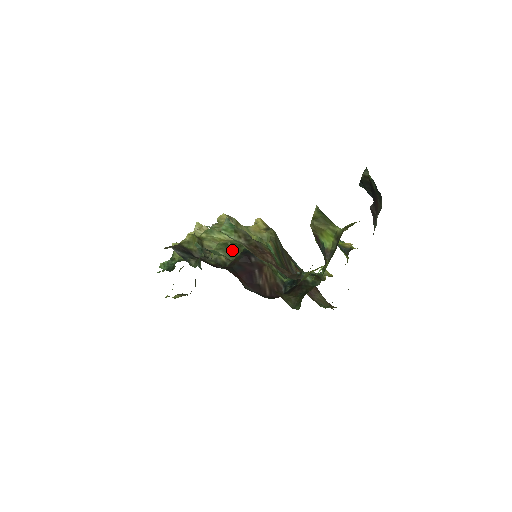
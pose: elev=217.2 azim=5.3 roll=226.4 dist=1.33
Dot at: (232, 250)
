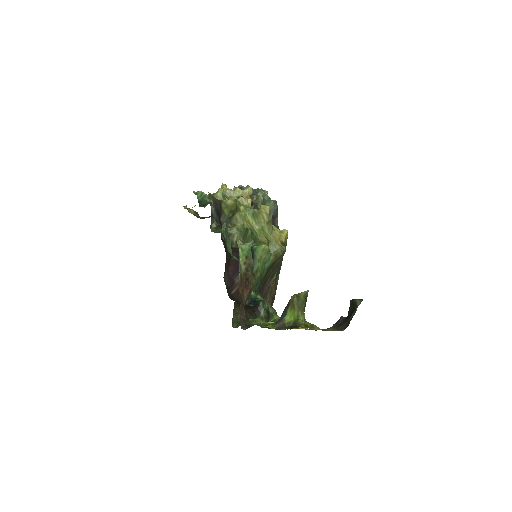
Dot at: (246, 238)
